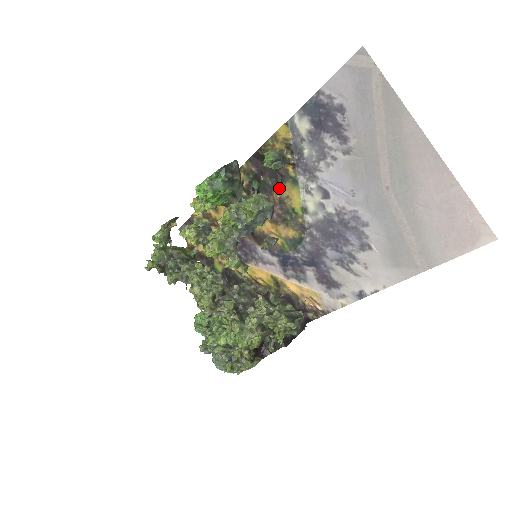
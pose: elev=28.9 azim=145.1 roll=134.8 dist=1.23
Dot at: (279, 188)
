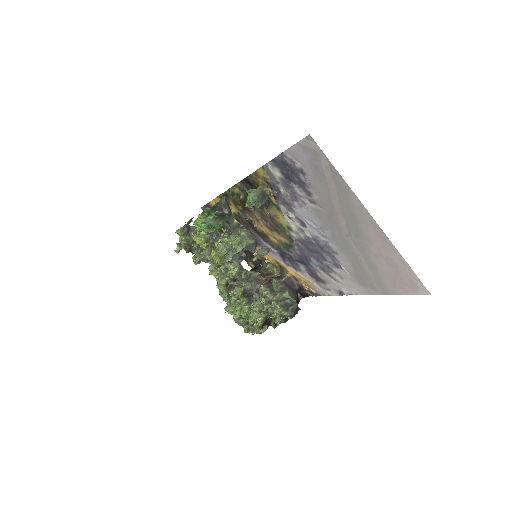
Dot at: (267, 208)
